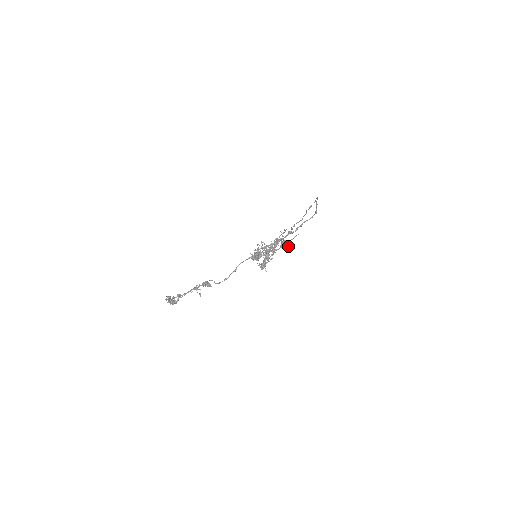
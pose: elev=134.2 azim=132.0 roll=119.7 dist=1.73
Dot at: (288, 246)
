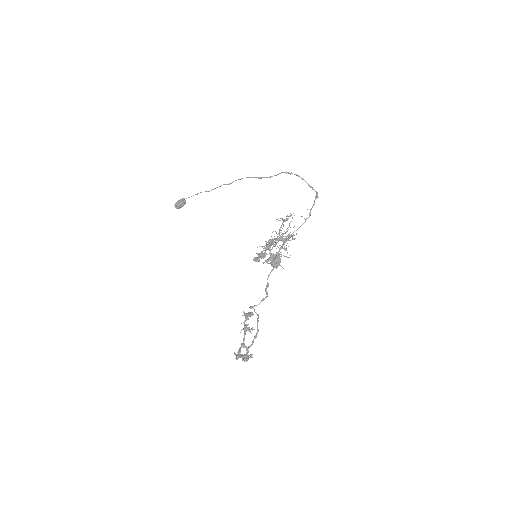
Dot at: (292, 235)
